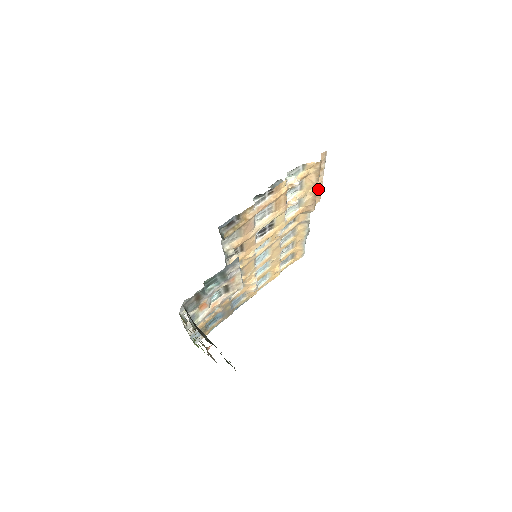
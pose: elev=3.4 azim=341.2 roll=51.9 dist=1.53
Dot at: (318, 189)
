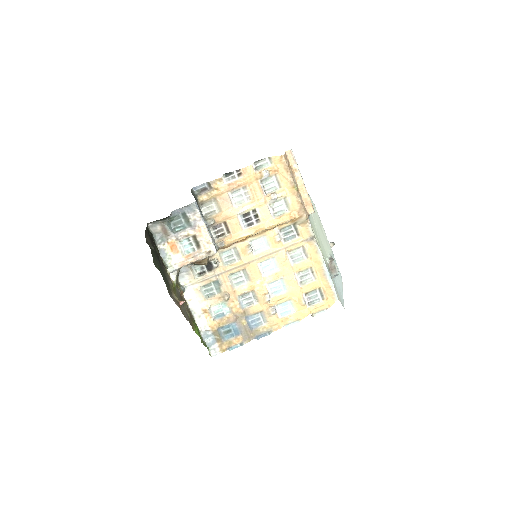
Dot at: (304, 194)
